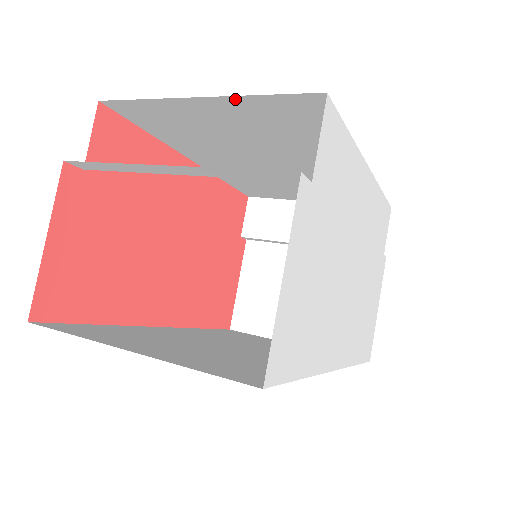
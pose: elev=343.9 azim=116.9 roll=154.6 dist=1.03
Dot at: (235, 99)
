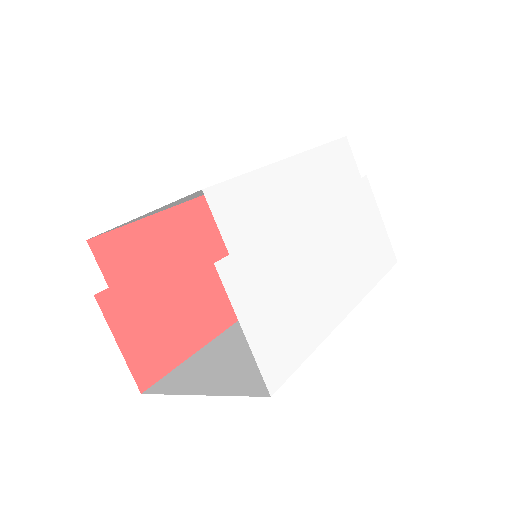
Dot at: (156, 209)
